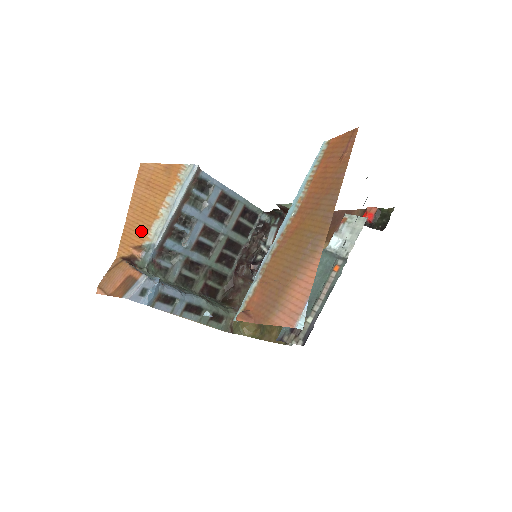
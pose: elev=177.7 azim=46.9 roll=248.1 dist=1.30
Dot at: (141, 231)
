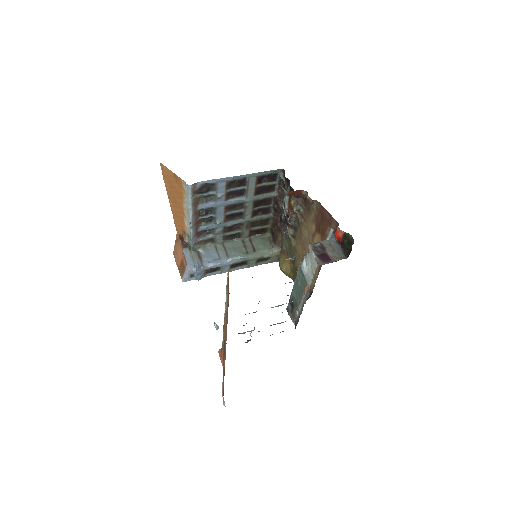
Dot at: (181, 221)
